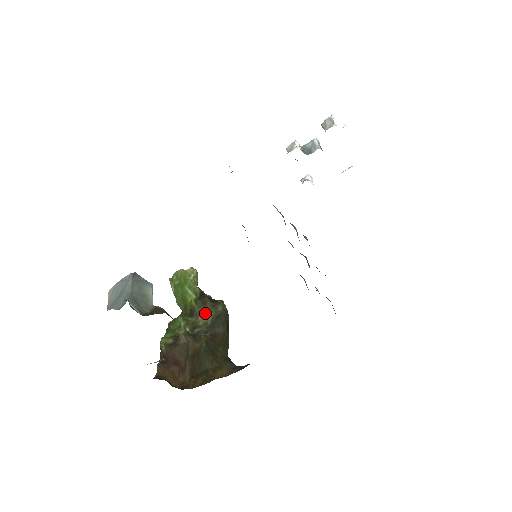
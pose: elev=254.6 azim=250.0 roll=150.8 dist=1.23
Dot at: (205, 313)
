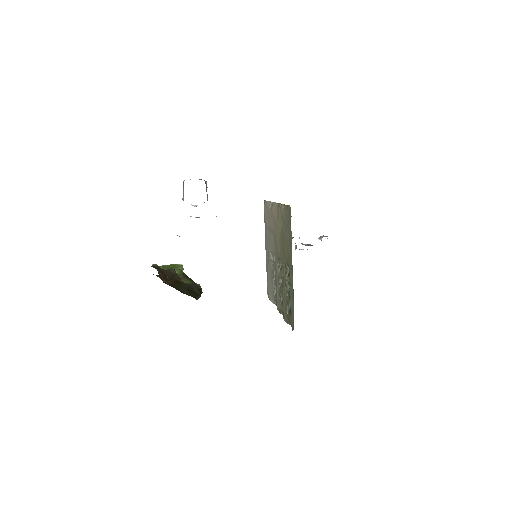
Dot at: (187, 280)
